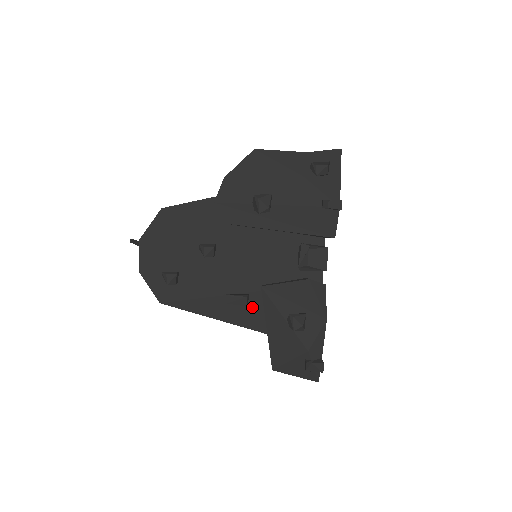
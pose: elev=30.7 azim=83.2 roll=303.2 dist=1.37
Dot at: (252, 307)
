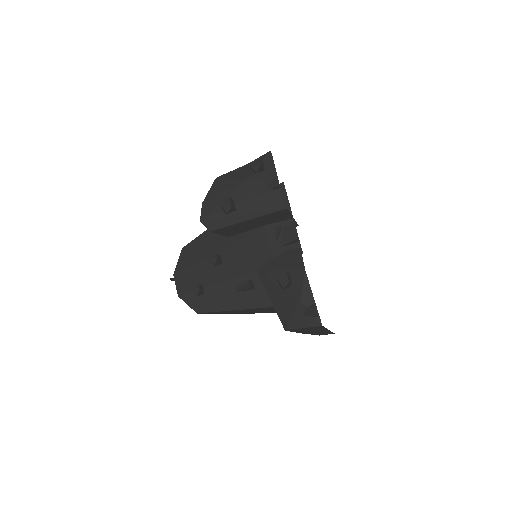
Dot at: (258, 290)
